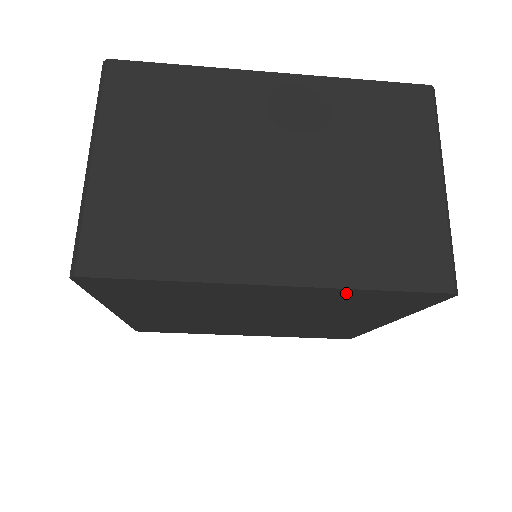
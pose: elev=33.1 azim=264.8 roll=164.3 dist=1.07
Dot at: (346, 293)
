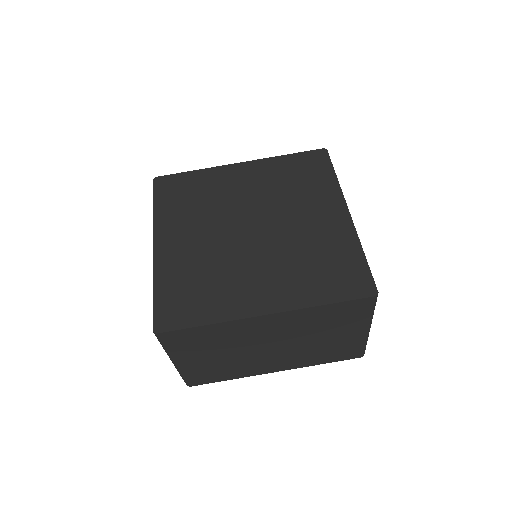
Dot at: (277, 162)
